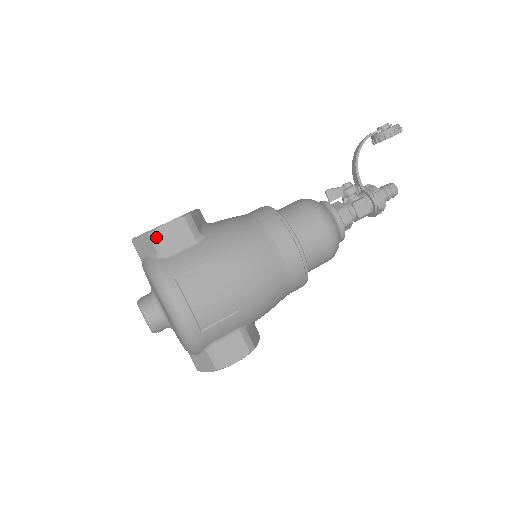
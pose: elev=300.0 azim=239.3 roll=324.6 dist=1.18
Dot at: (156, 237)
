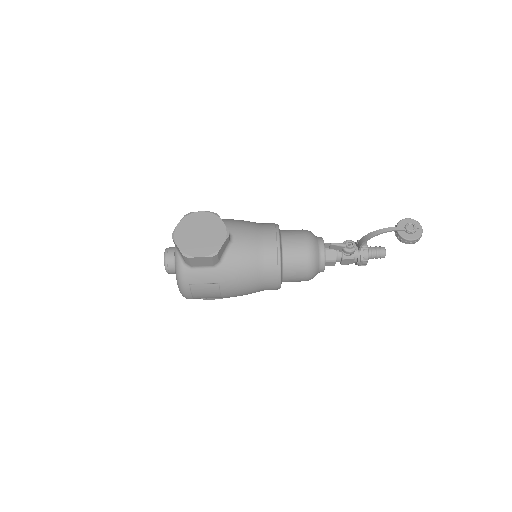
Dot at: (188, 260)
